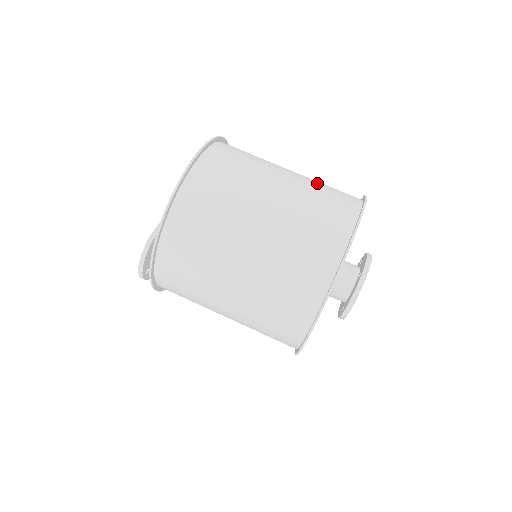
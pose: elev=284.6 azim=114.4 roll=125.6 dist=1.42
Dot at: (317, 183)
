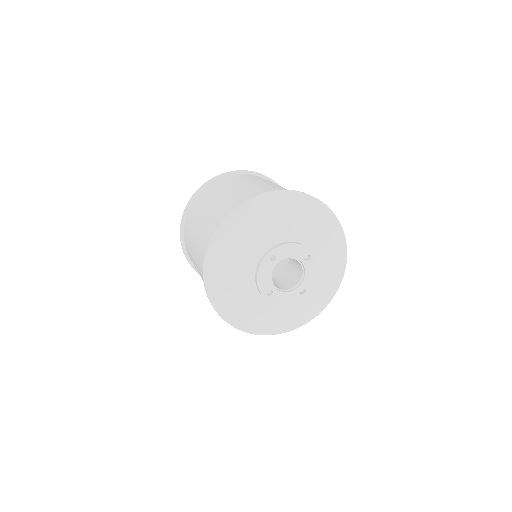
Dot at: (270, 187)
